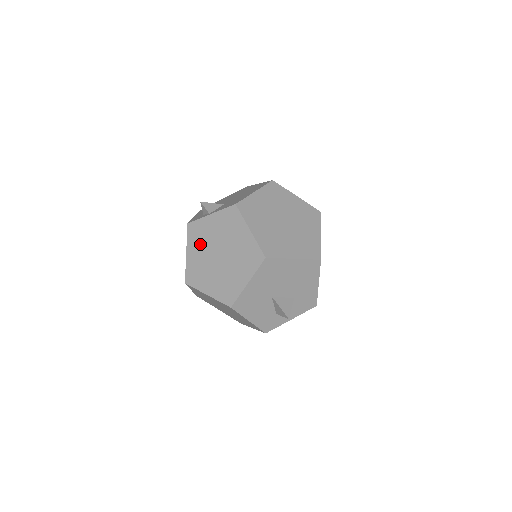
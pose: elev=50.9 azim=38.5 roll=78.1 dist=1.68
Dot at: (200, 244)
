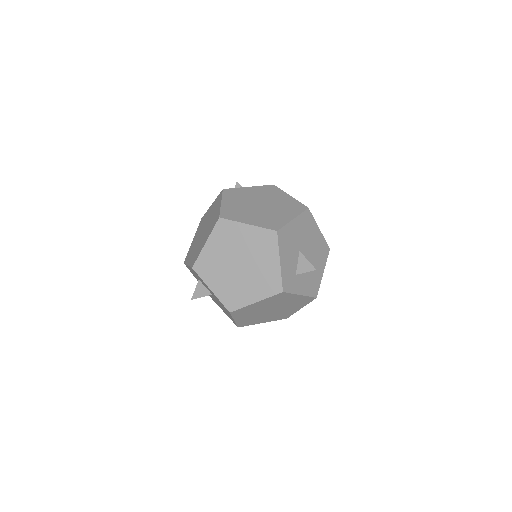
Dot at: (238, 199)
